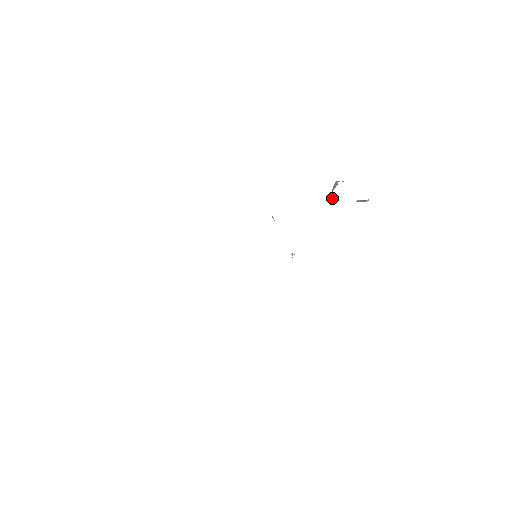
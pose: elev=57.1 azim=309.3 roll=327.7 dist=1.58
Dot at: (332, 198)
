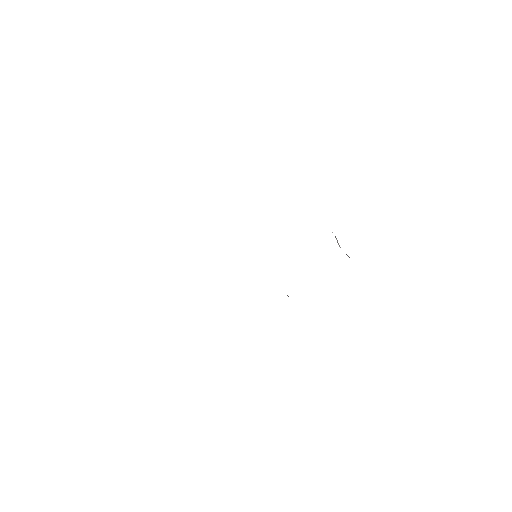
Dot at: occluded
